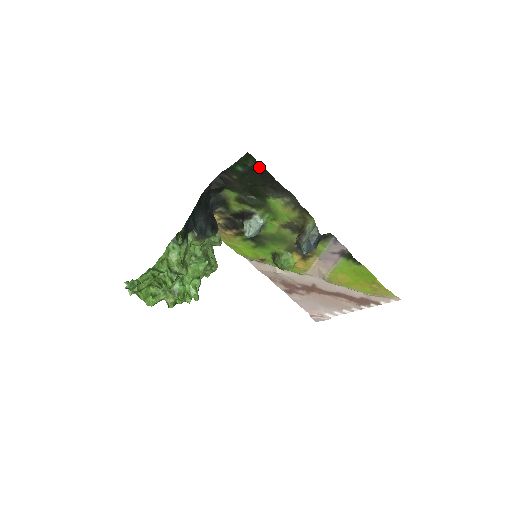
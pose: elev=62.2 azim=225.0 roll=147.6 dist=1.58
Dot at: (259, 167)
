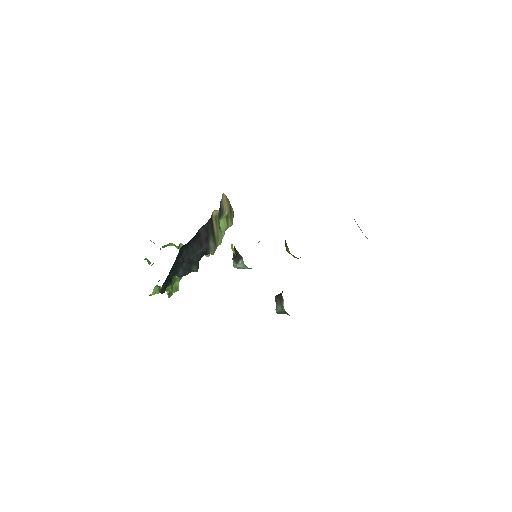
Dot at: occluded
